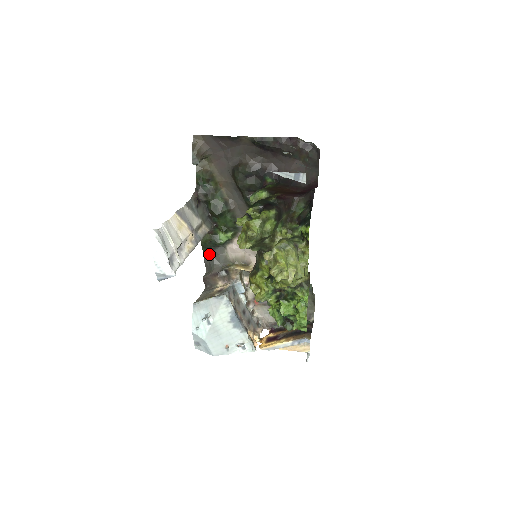
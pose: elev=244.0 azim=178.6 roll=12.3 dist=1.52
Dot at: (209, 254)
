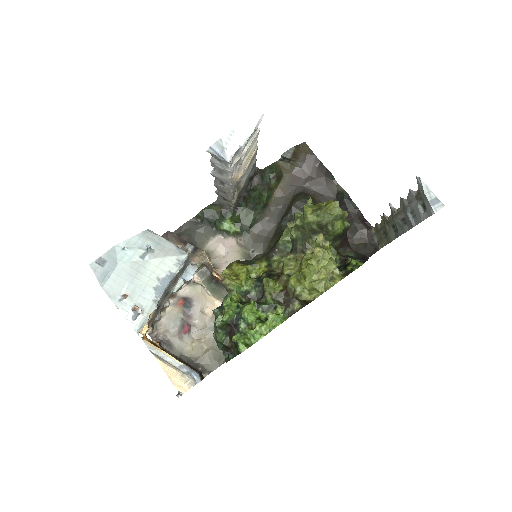
Dot at: (196, 224)
